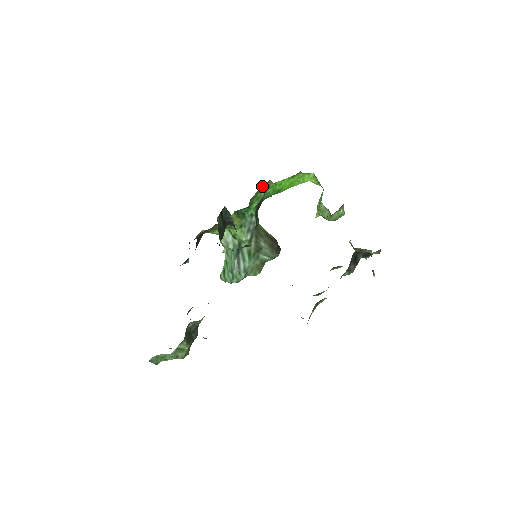
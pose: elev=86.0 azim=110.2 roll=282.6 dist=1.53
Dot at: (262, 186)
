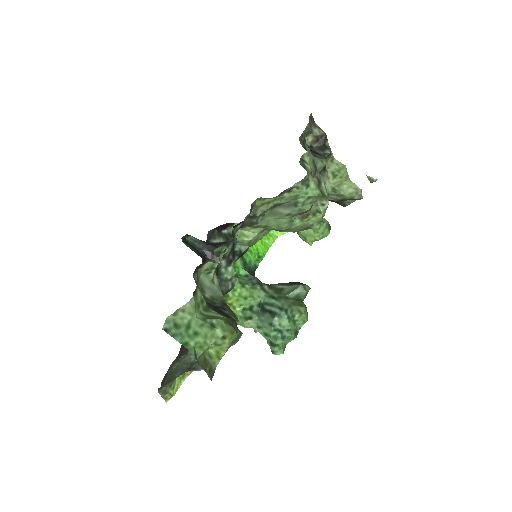
Dot at: occluded
